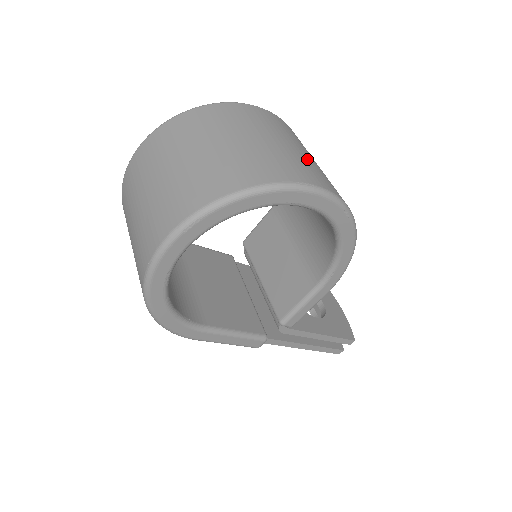
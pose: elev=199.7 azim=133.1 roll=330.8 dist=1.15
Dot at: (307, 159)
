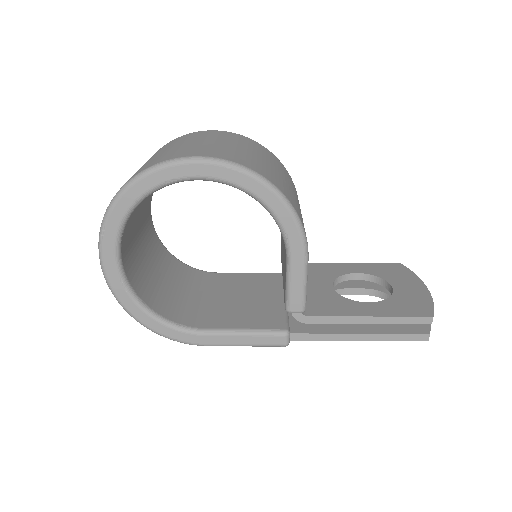
Dot at: (204, 145)
